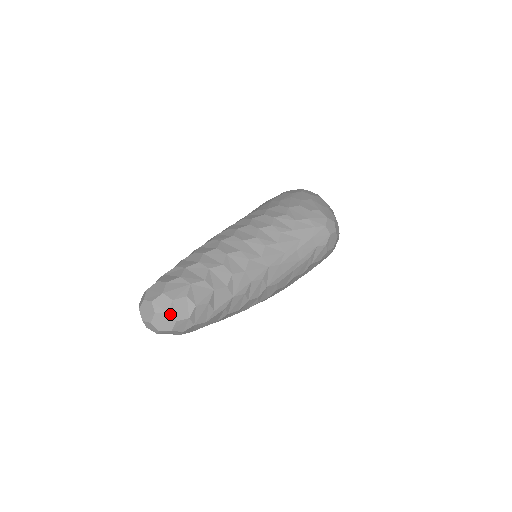
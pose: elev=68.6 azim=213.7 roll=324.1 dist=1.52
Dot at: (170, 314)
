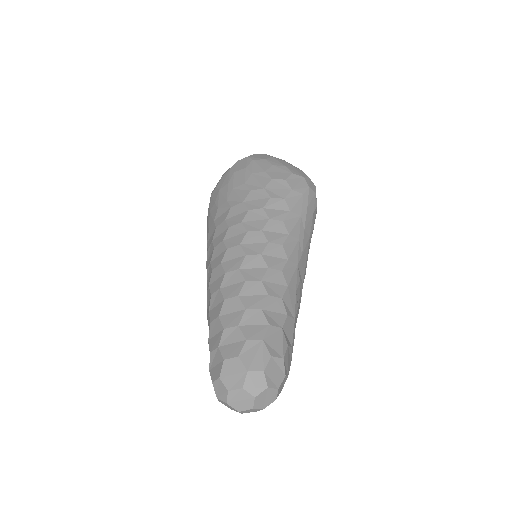
Dot at: (270, 387)
